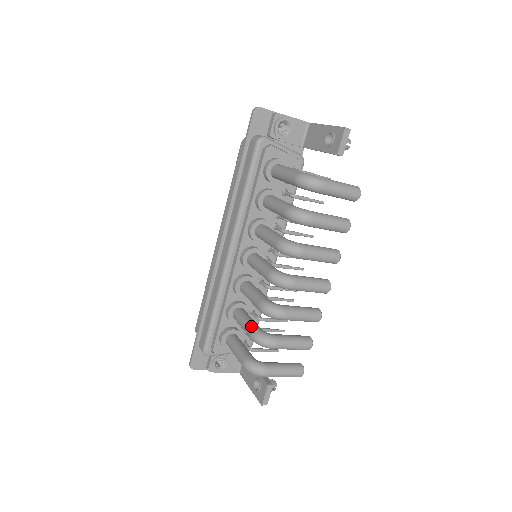
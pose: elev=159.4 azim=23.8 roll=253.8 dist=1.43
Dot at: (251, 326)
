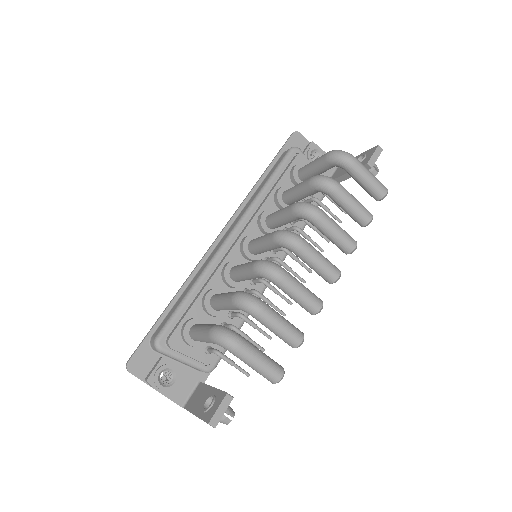
Dot at: occluded
